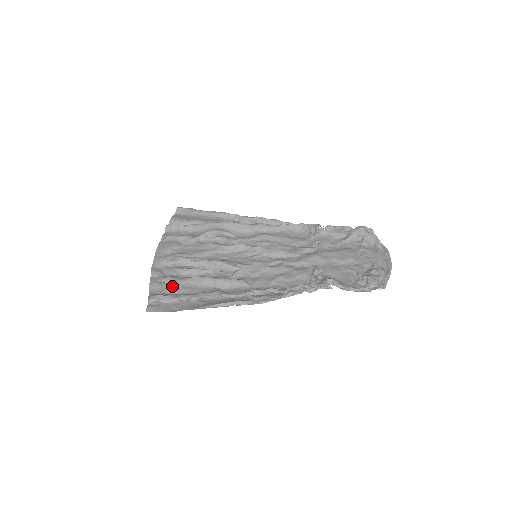
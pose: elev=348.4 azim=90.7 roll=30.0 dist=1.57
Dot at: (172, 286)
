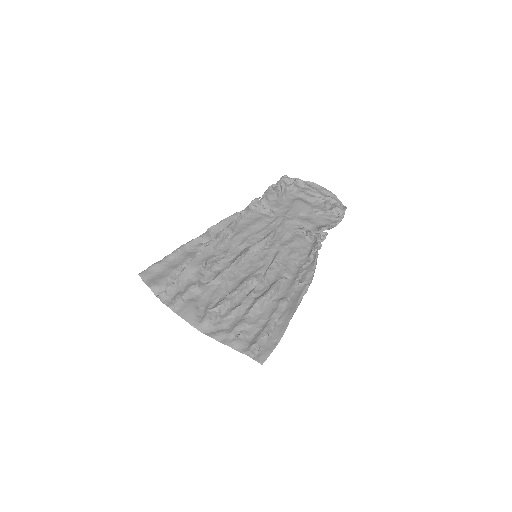
Dot at: (246, 331)
